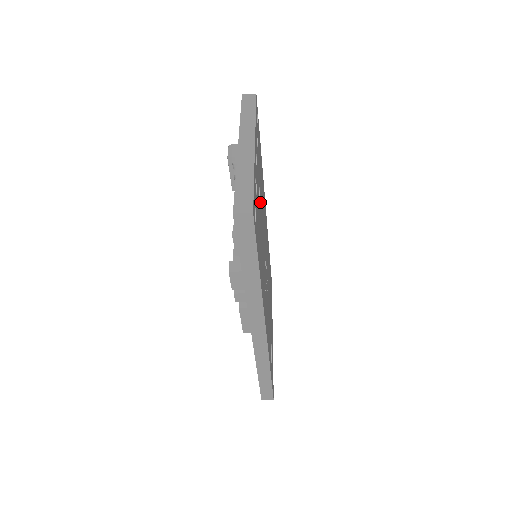
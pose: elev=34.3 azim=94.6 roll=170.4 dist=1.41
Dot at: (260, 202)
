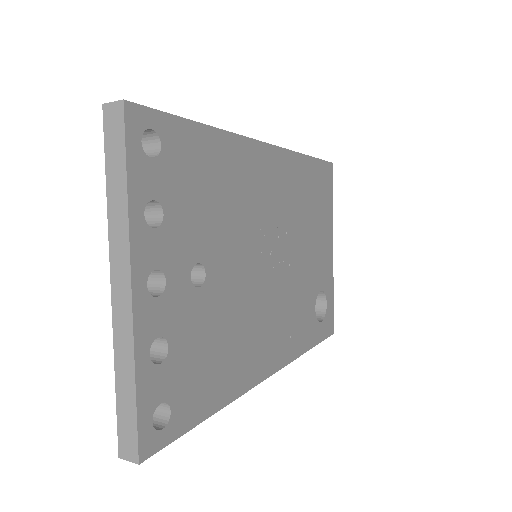
Dot at: (208, 273)
